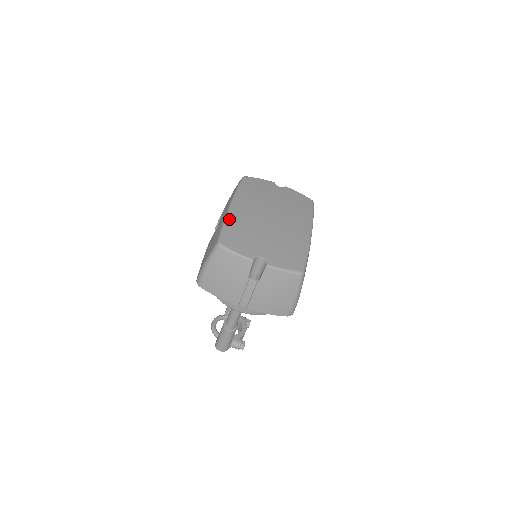
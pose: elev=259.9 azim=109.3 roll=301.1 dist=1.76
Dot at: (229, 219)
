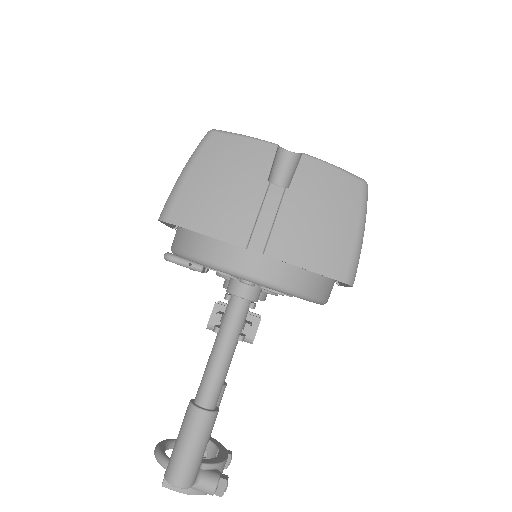
Dot at: occluded
